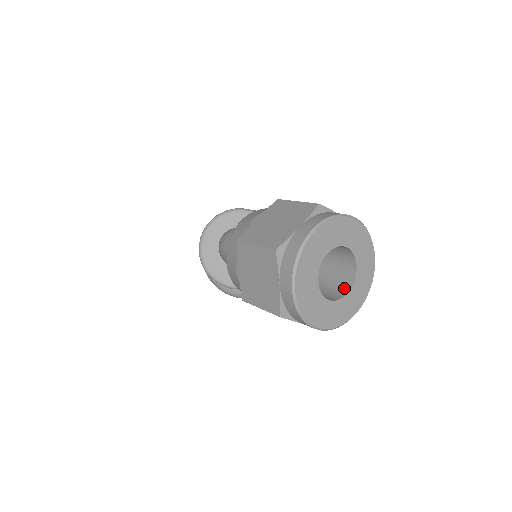
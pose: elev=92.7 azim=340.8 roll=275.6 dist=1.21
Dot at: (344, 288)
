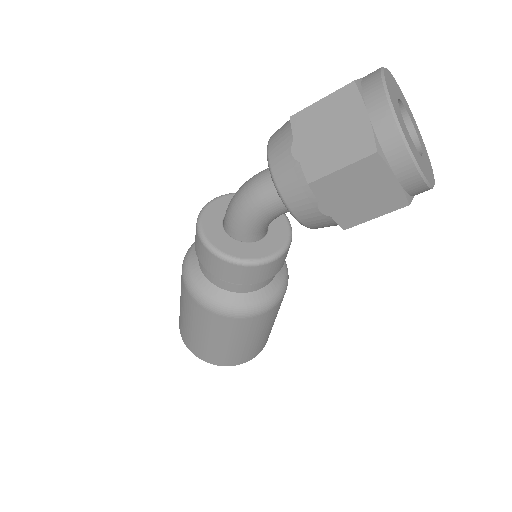
Dot at: occluded
